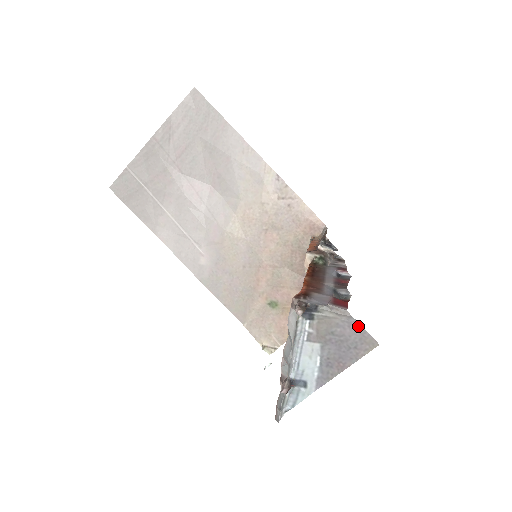
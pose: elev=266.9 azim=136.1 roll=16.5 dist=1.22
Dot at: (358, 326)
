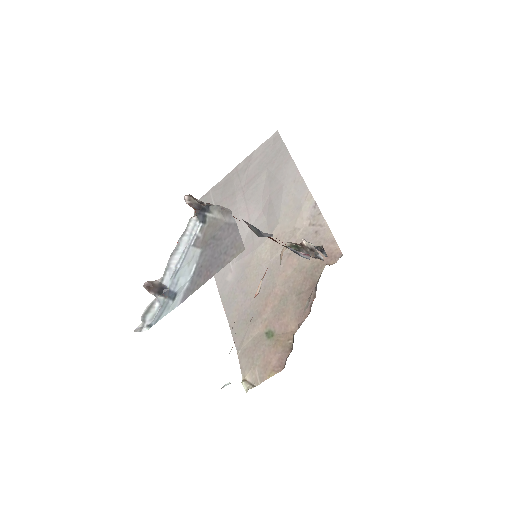
Dot at: (235, 228)
